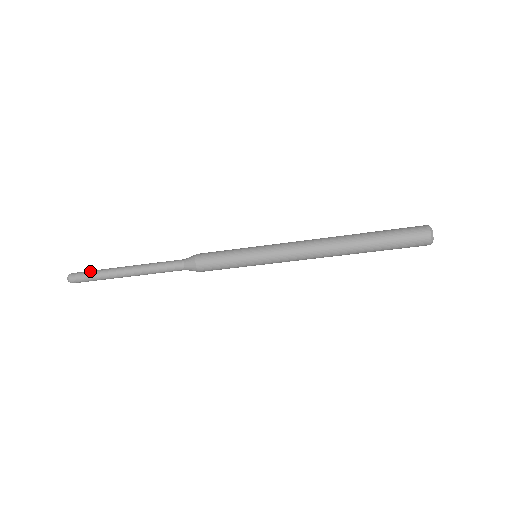
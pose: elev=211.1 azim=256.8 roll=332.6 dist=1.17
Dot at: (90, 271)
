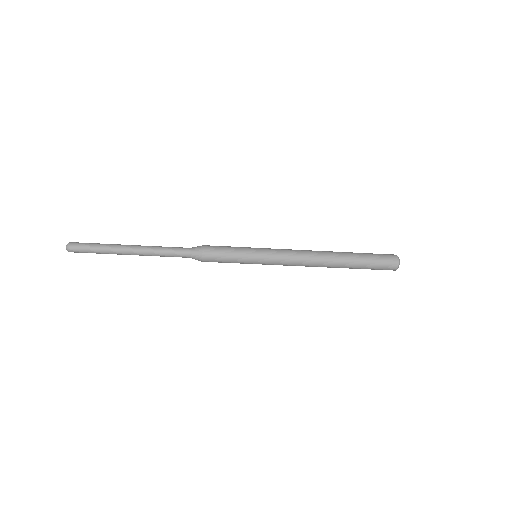
Dot at: (92, 244)
